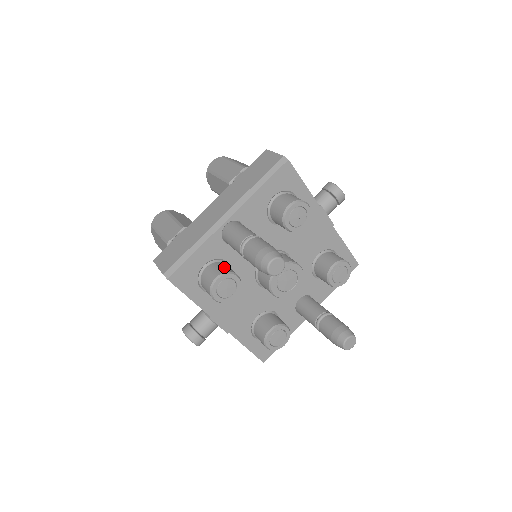
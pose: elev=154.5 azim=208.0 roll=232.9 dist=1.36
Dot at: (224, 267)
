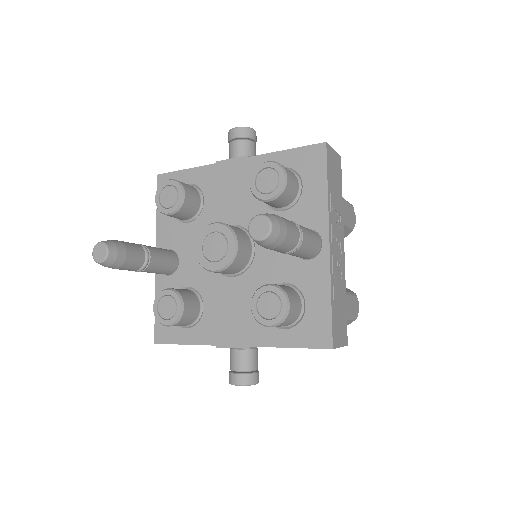
Dot at: occluded
